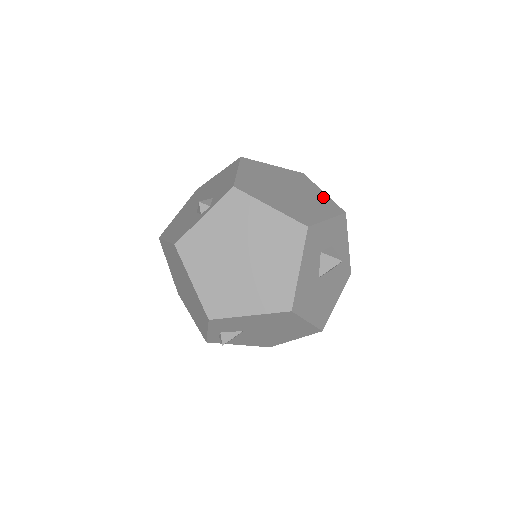
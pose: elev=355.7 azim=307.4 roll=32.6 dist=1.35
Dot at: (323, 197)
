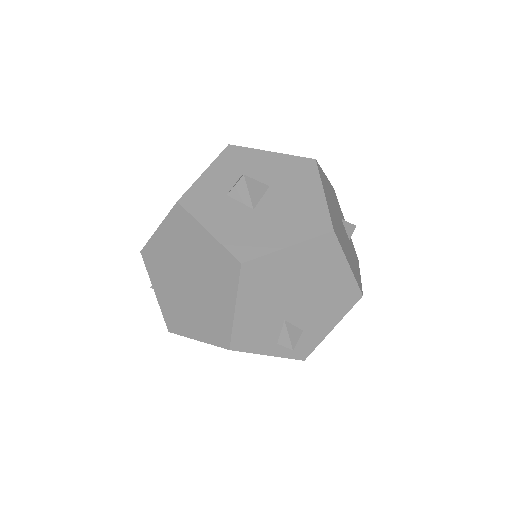
Dot at: occluded
